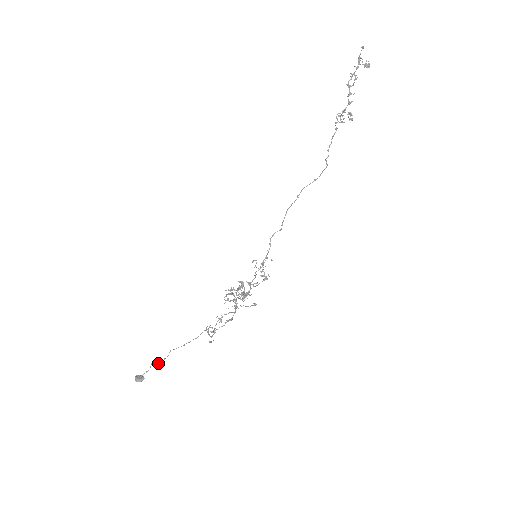
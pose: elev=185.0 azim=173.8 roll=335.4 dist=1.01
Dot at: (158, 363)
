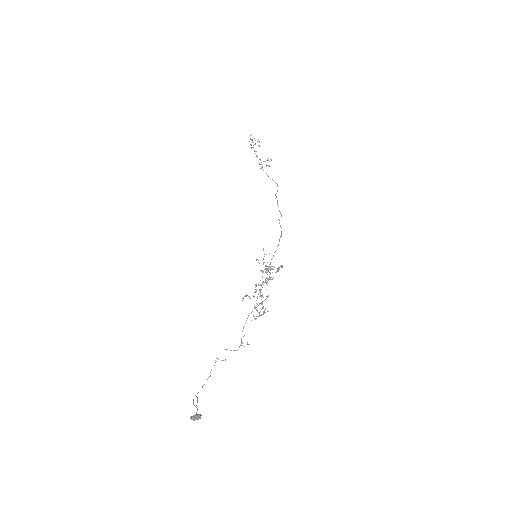
Dot at: (196, 405)
